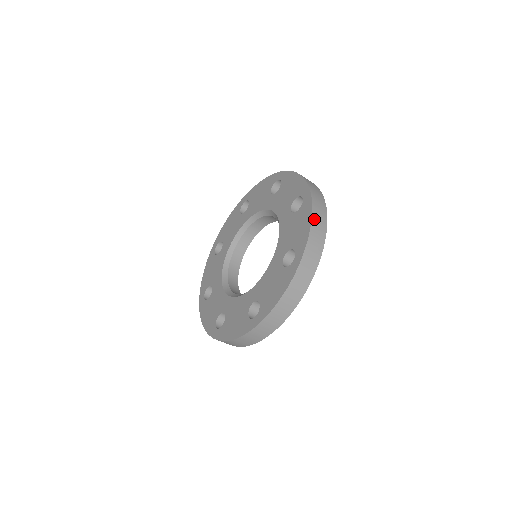
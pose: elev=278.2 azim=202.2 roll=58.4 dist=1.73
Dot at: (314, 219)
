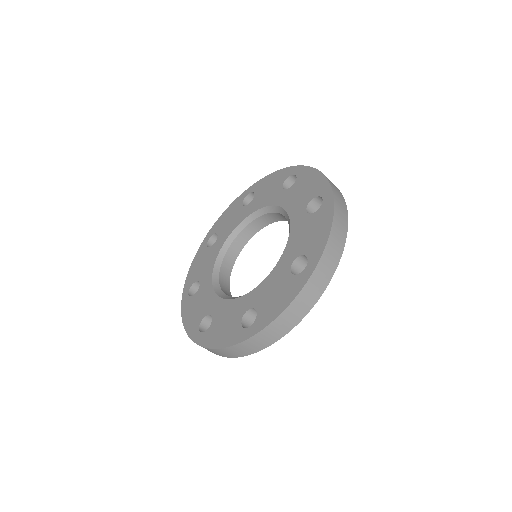
Dot at: (335, 225)
